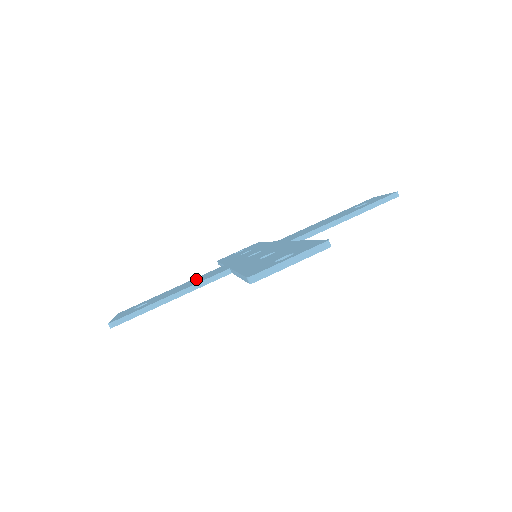
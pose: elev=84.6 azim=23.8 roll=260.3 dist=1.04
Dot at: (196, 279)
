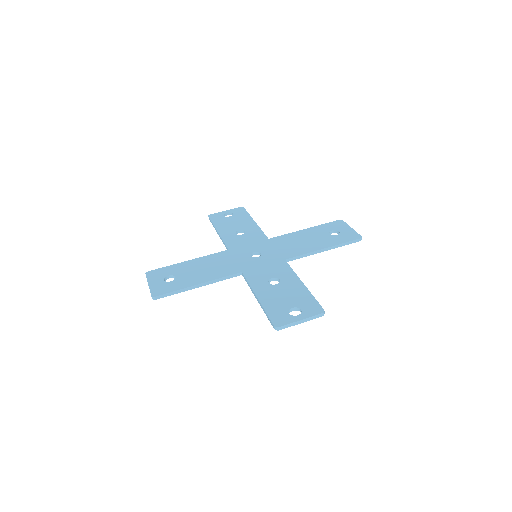
Dot at: (210, 262)
